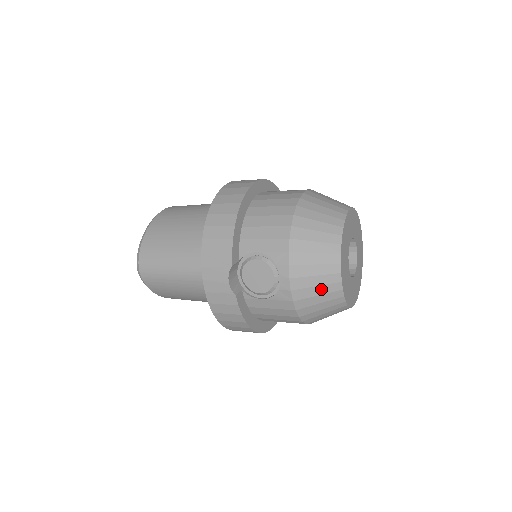
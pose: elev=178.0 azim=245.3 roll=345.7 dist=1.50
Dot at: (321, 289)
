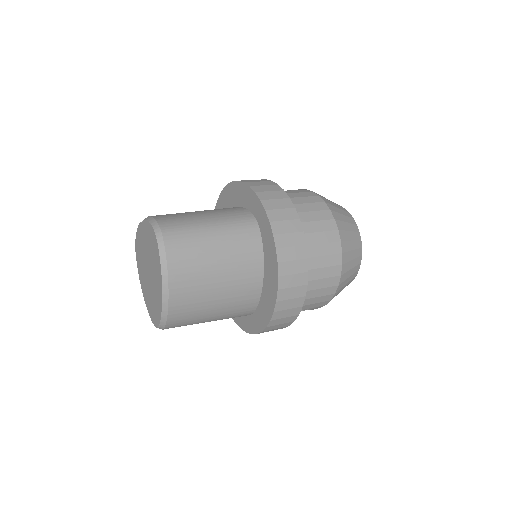
Dot at: occluded
